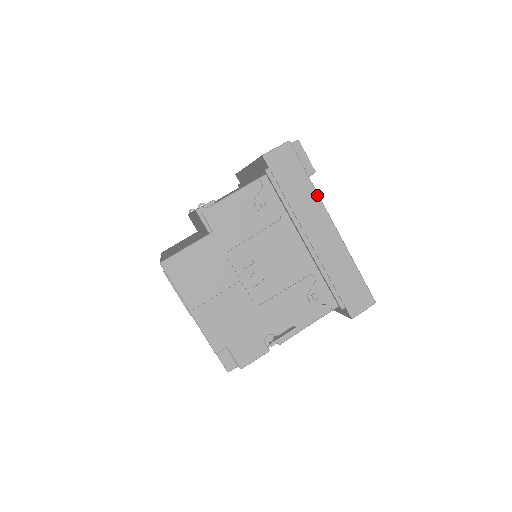
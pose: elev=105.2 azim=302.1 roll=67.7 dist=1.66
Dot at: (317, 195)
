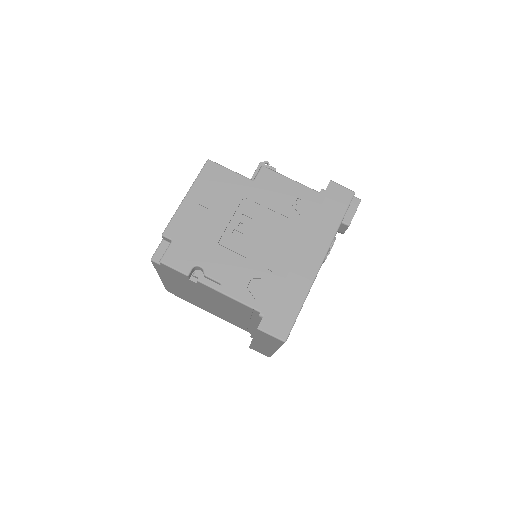
Dot at: (334, 235)
